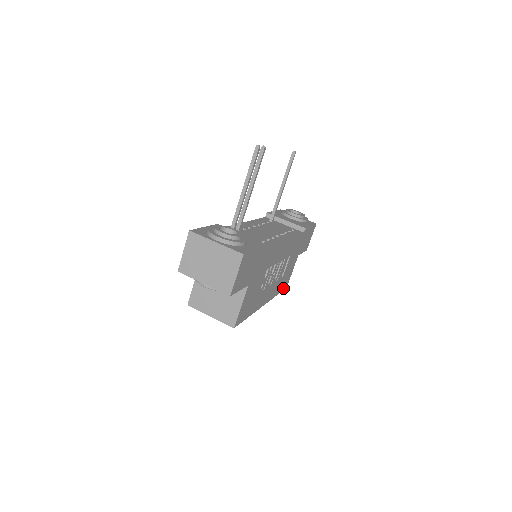
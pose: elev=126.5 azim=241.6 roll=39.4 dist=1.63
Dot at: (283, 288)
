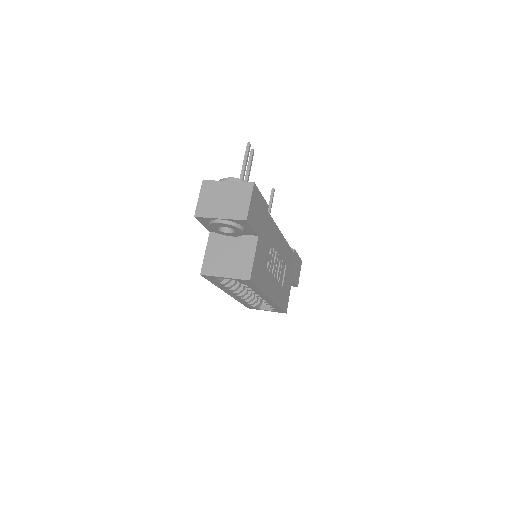
Dot at: (284, 308)
